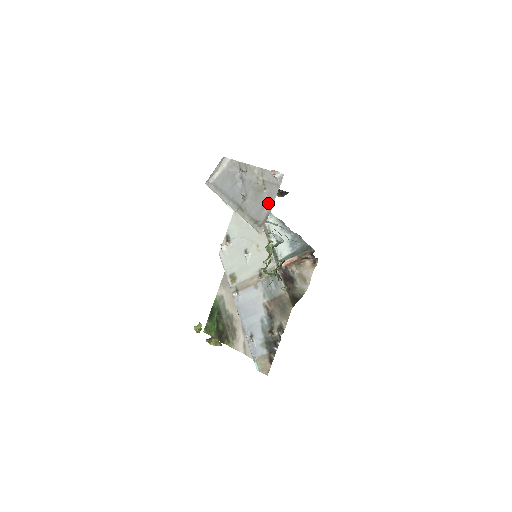
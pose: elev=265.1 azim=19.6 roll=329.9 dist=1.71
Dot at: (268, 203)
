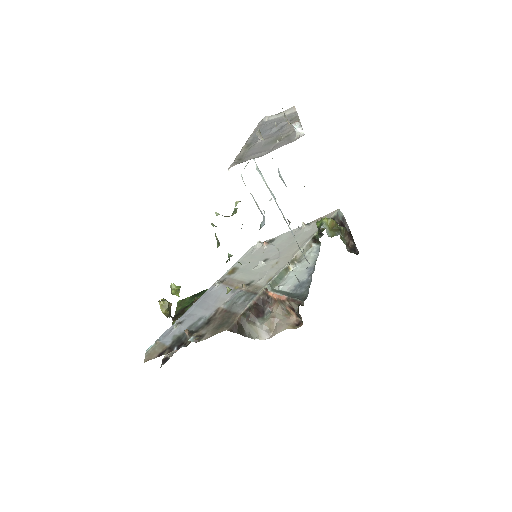
Dot at: (266, 151)
